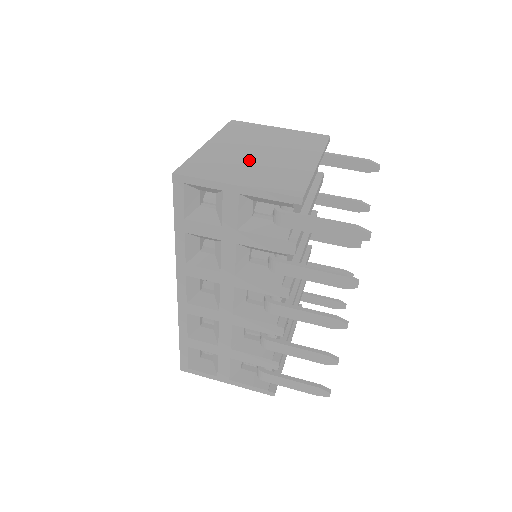
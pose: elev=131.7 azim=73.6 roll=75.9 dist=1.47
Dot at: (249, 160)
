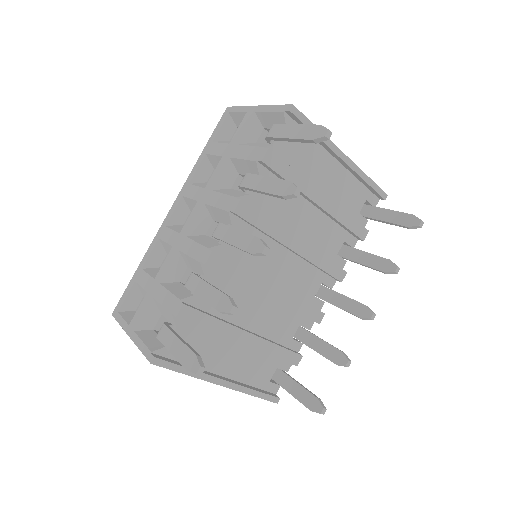
Dot at: occluded
